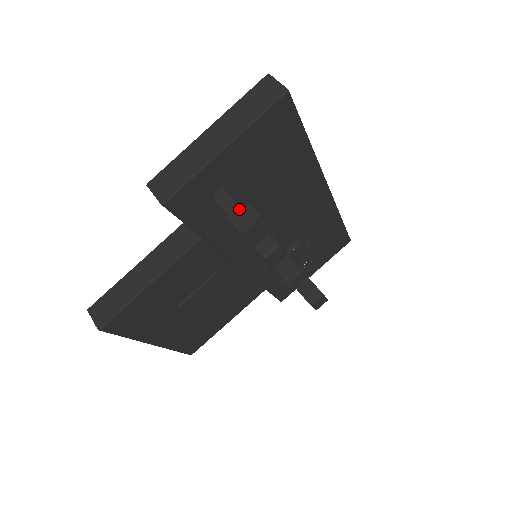
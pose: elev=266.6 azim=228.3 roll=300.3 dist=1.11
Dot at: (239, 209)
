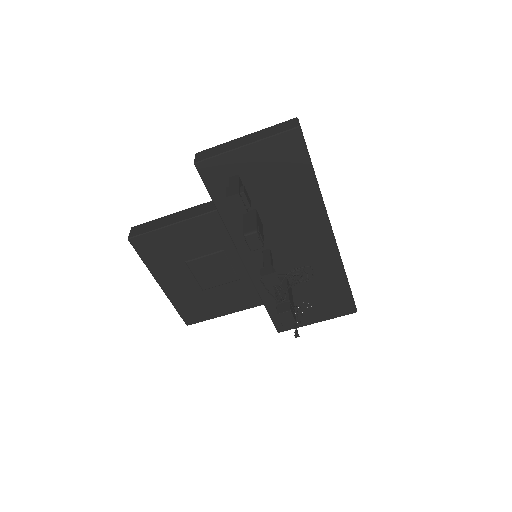
Dot at: (236, 185)
